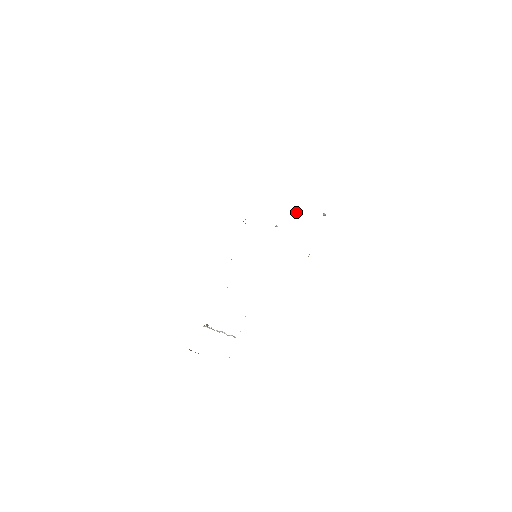
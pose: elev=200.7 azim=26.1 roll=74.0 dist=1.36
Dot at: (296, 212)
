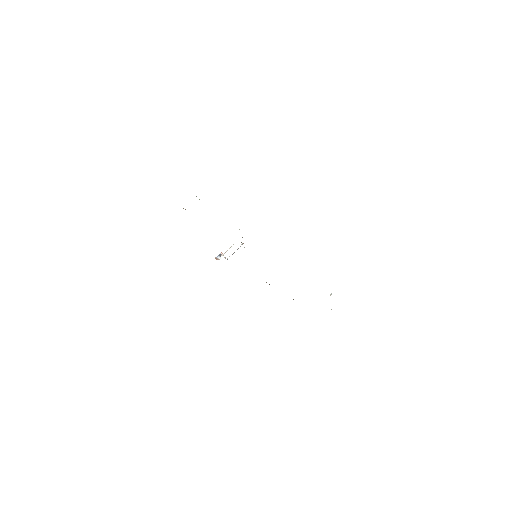
Dot at: occluded
